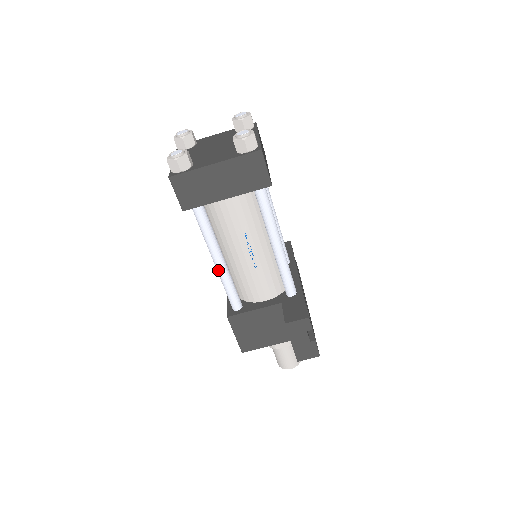
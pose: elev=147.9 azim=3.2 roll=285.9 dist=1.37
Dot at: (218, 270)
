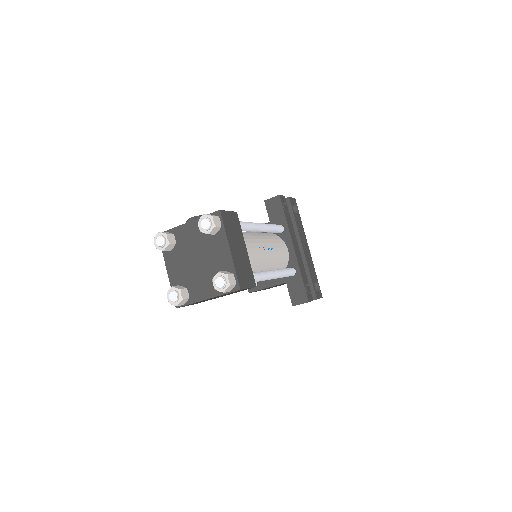
Dot at: occluded
